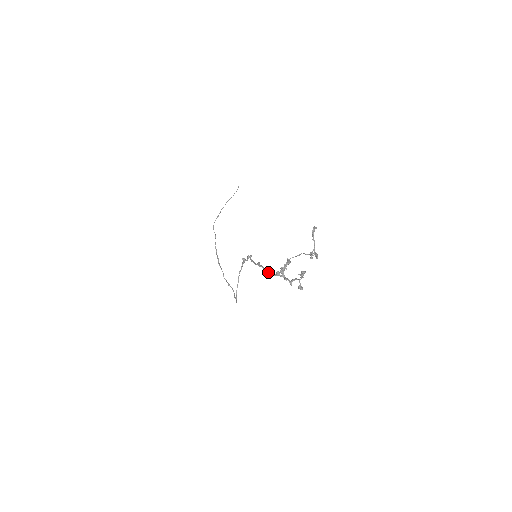
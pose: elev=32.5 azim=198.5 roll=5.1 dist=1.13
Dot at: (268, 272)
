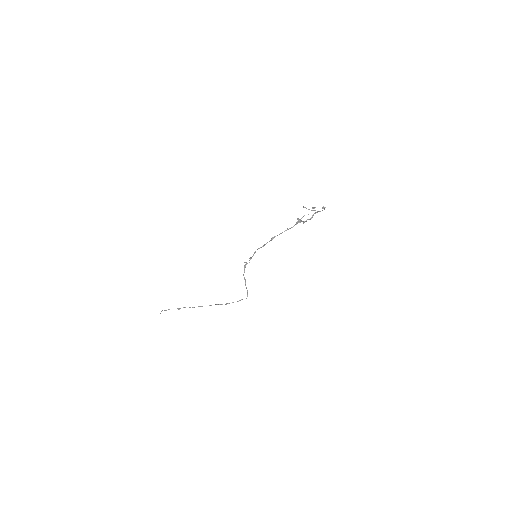
Dot at: (289, 228)
